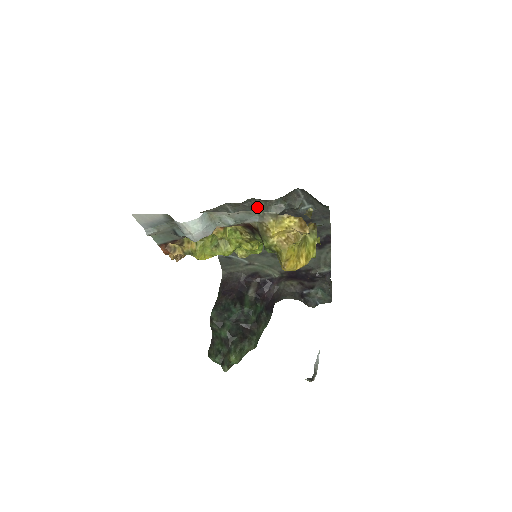
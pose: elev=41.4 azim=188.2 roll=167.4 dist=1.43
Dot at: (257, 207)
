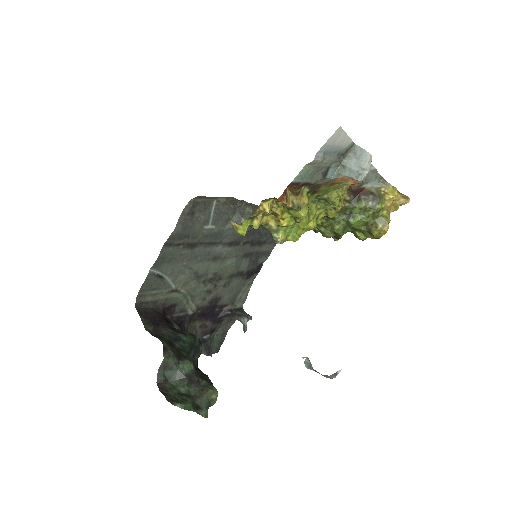
Dot at: (240, 212)
